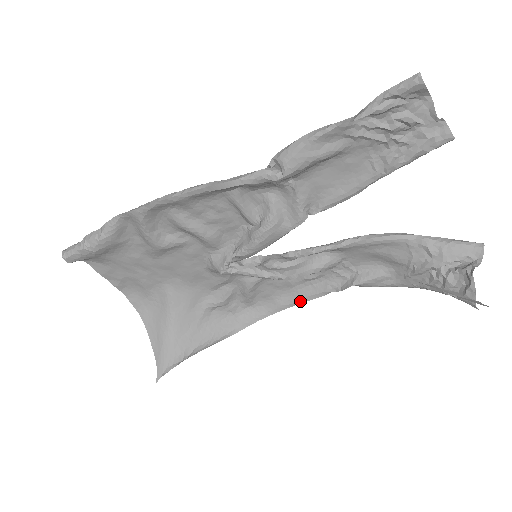
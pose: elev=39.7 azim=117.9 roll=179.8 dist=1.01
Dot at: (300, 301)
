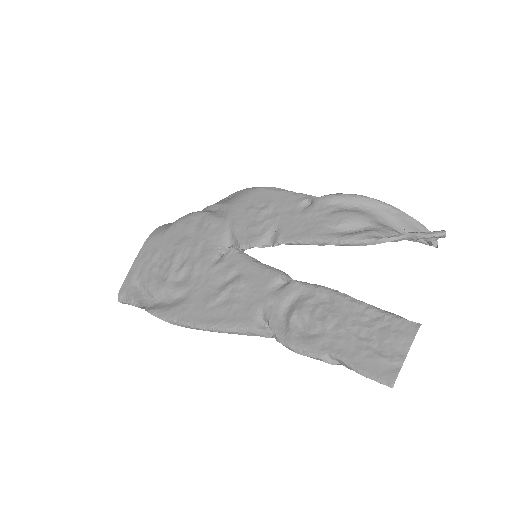
Dot at: occluded
